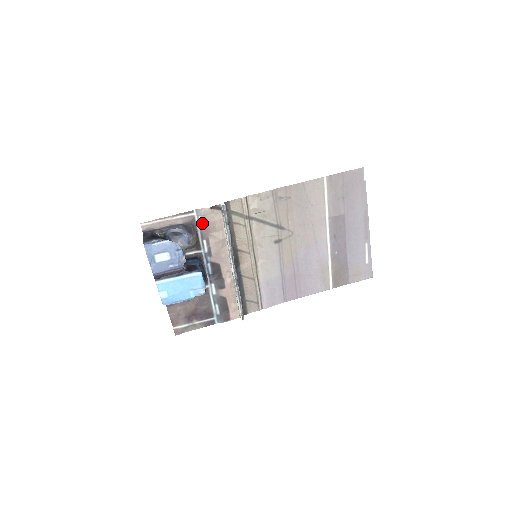
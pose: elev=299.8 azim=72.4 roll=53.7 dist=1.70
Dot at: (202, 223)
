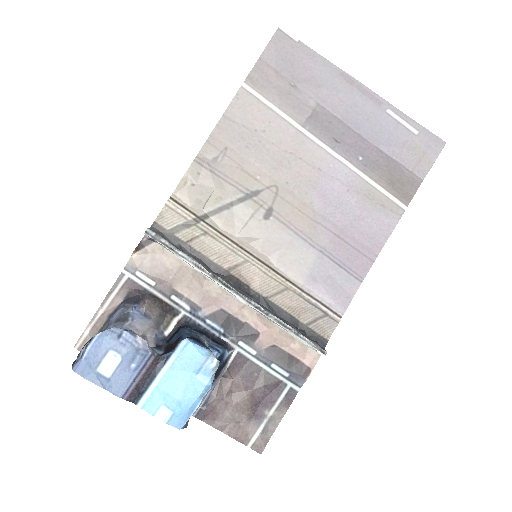
Dot at: (147, 278)
